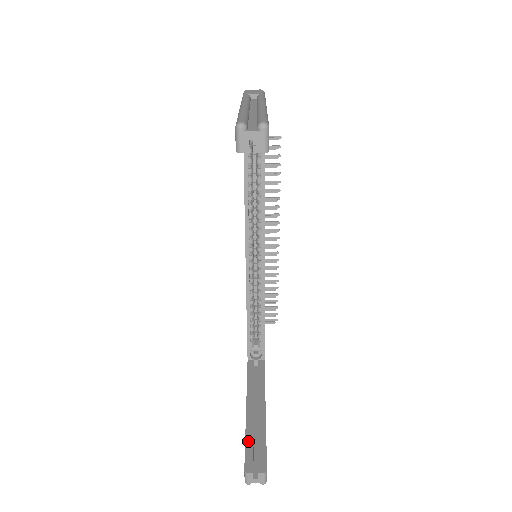
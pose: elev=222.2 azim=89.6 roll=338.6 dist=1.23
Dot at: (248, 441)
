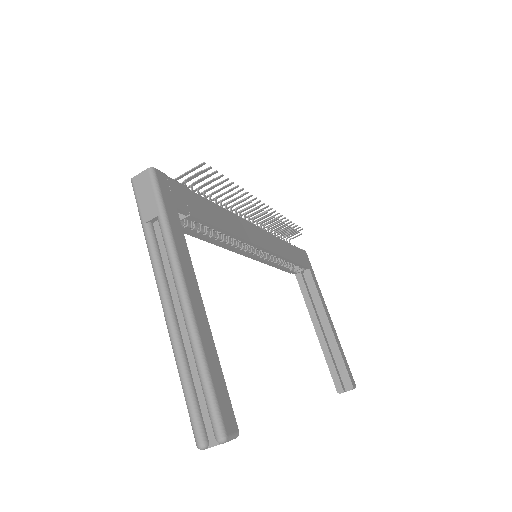
Dot at: (329, 365)
